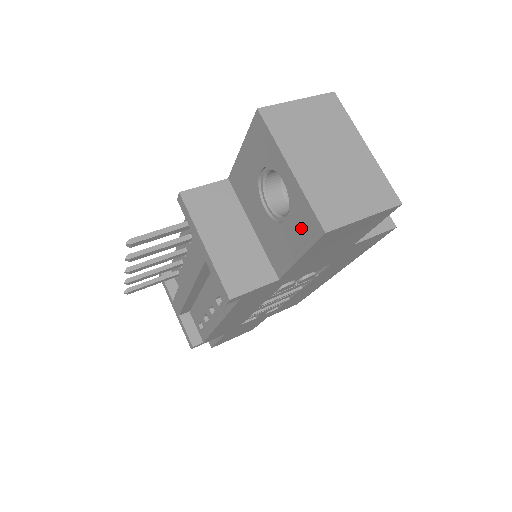
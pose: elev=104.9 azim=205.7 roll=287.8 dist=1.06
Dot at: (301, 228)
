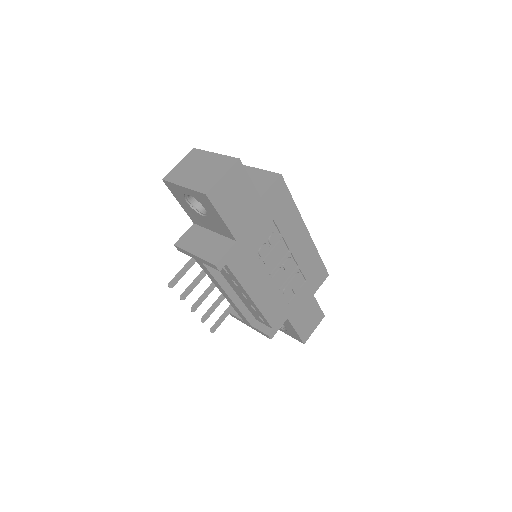
Dot at: (207, 205)
